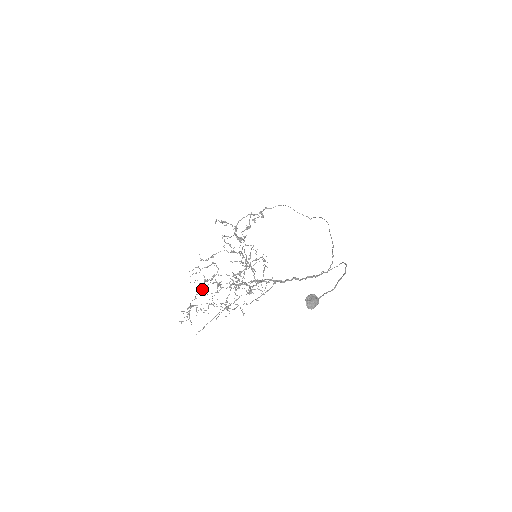
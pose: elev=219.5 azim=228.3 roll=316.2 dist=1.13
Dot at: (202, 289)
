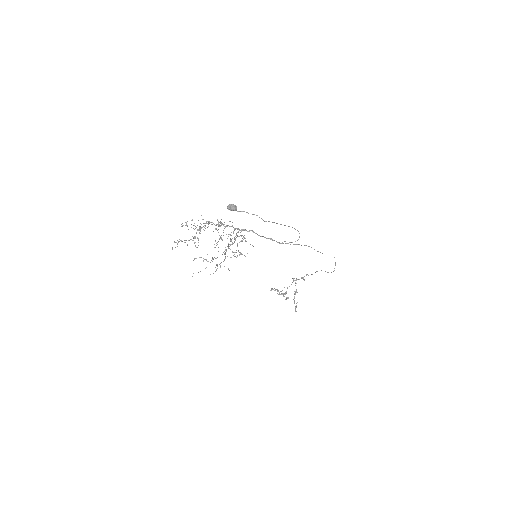
Dot at: occluded
